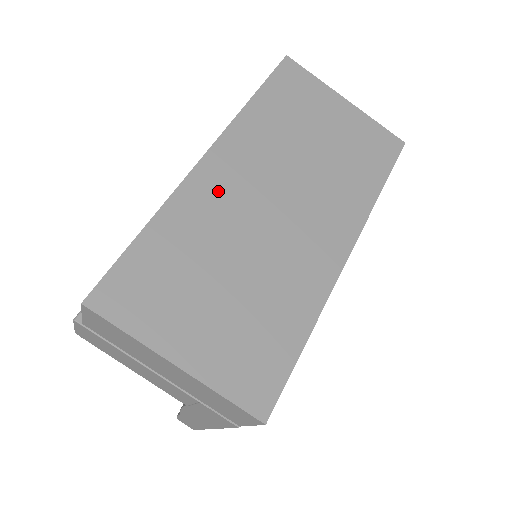
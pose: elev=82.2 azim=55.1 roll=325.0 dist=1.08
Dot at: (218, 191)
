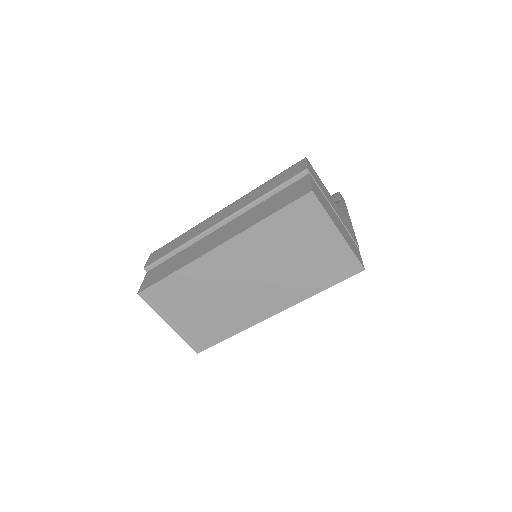
Dot at: (217, 267)
